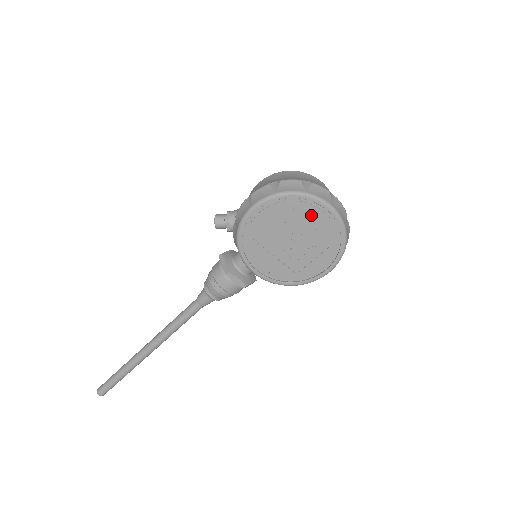
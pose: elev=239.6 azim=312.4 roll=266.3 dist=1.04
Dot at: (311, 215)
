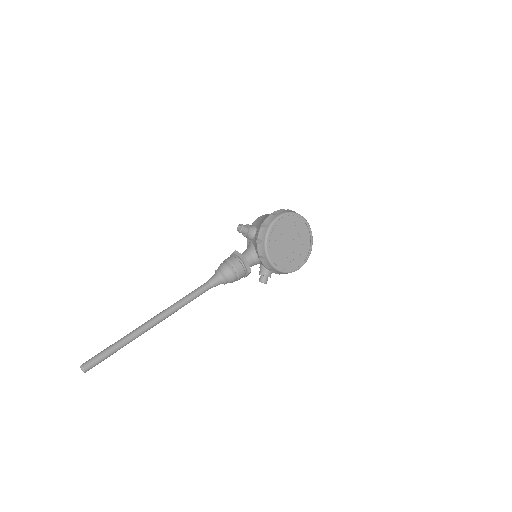
Dot at: (302, 230)
